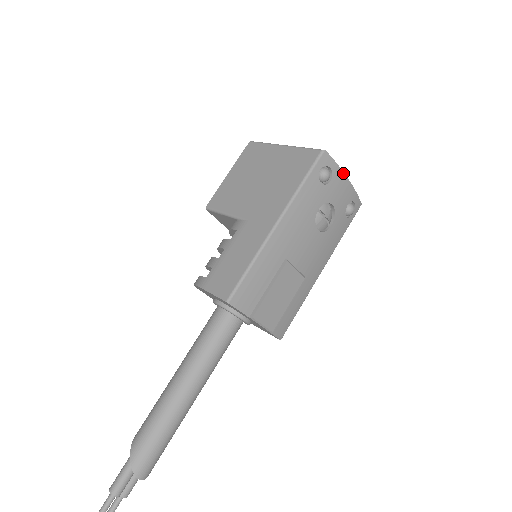
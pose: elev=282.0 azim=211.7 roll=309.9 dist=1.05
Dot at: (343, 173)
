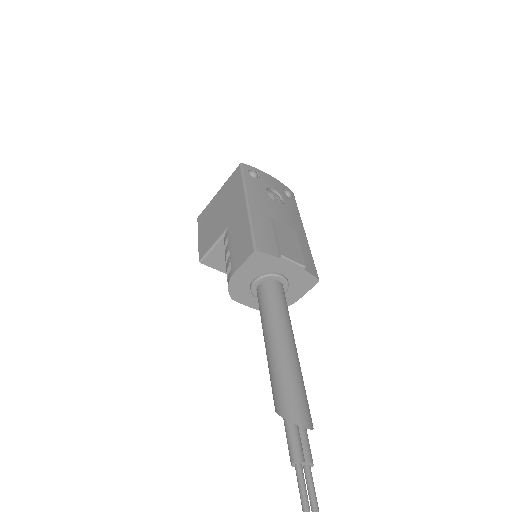
Dot at: (264, 172)
